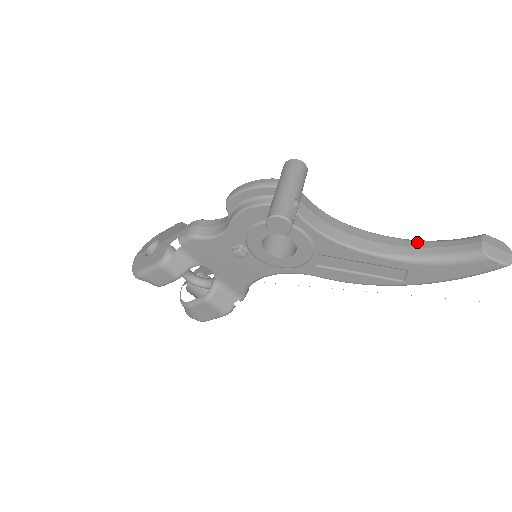
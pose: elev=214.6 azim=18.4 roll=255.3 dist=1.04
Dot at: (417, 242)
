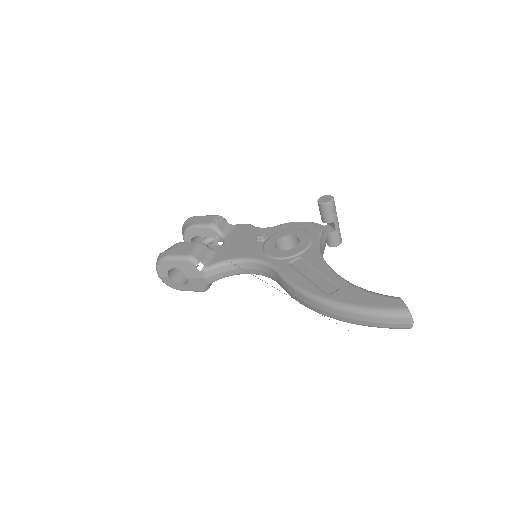
Dot at: occluded
